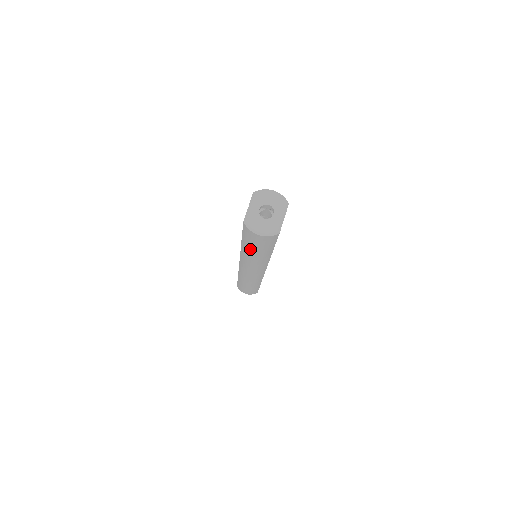
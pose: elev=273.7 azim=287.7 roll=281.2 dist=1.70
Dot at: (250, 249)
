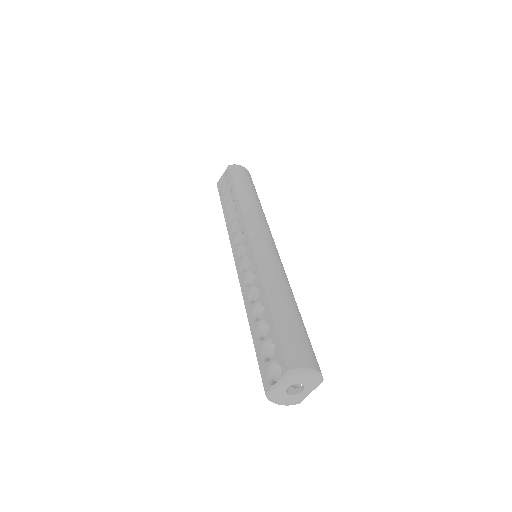
Dot at: occluded
